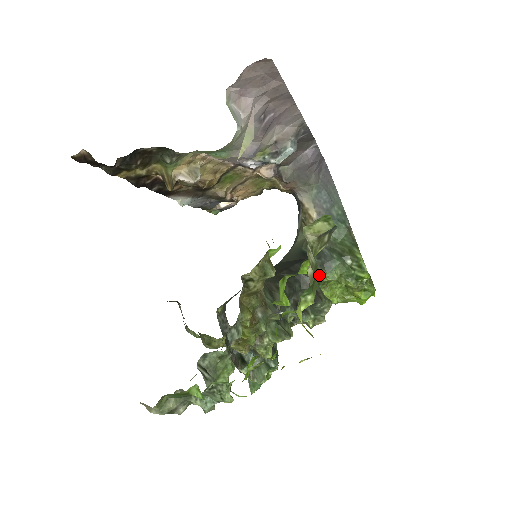
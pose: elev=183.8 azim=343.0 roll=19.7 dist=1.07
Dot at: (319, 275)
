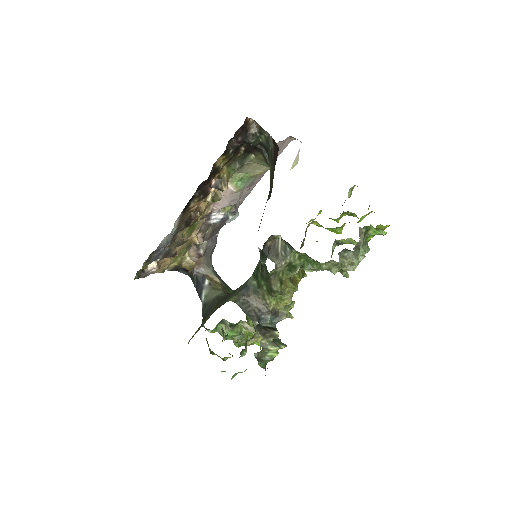
Dot at: occluded
